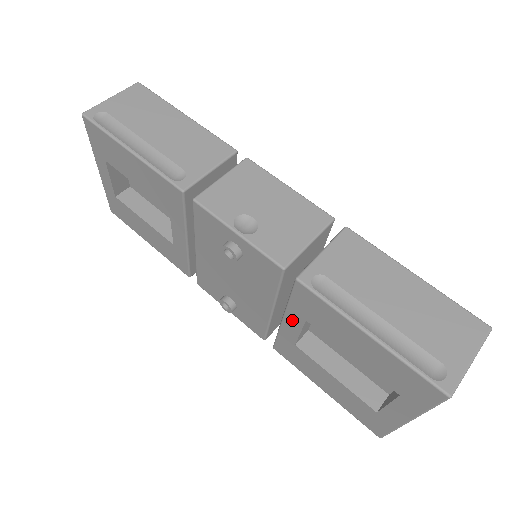
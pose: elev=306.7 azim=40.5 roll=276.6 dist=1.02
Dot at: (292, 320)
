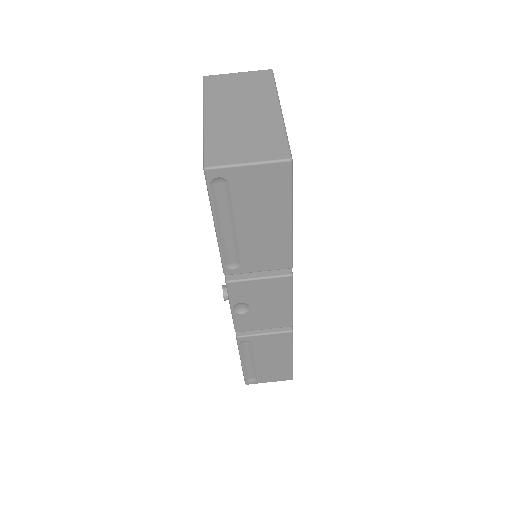
Dot at: occluded
